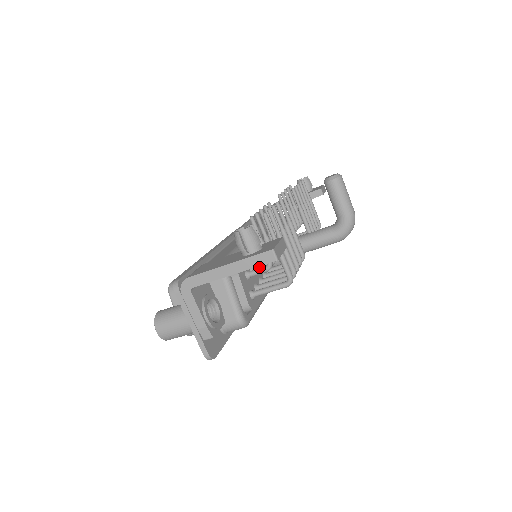
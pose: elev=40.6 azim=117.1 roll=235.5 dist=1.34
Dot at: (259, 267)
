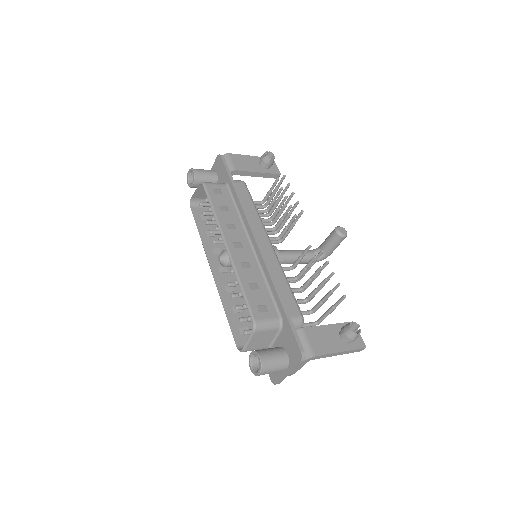
Dot at: occluded
